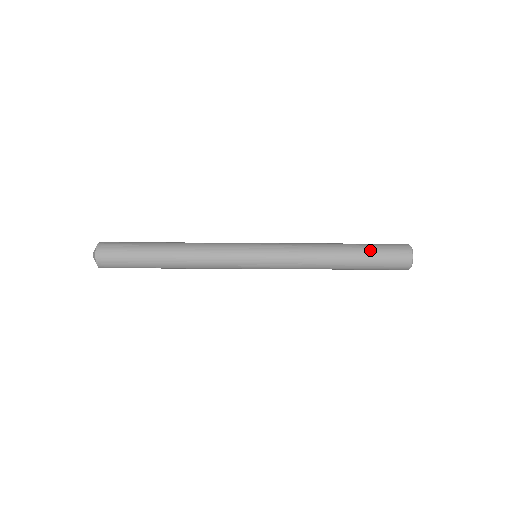
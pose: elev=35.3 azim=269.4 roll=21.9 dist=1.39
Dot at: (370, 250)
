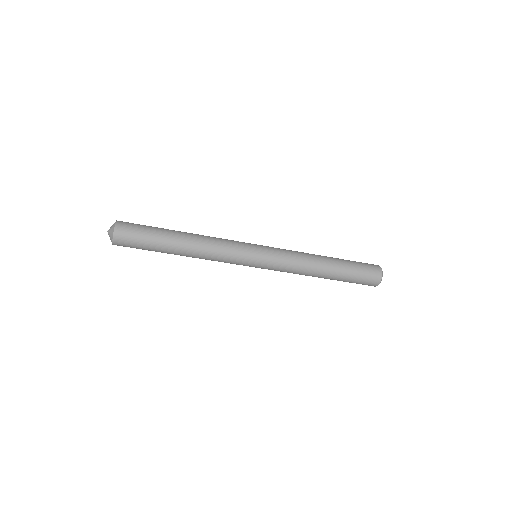
Dot at: (348, 260)
